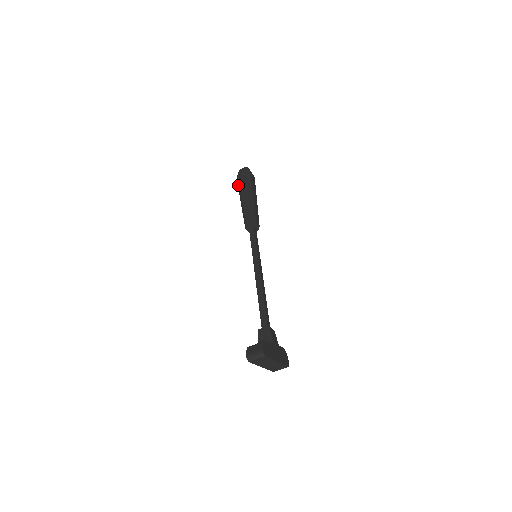
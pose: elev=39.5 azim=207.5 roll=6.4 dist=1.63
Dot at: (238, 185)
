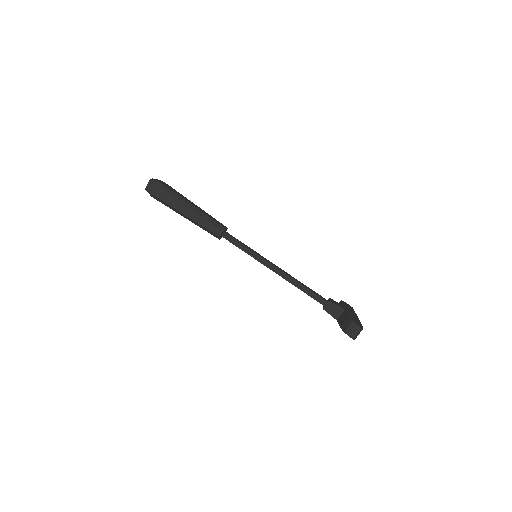
Dot at: (164, 204)
